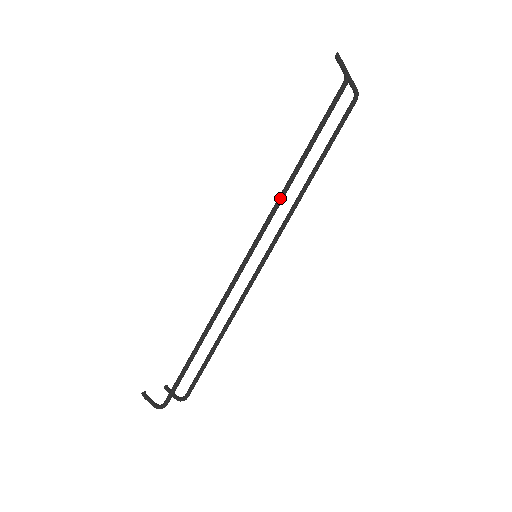
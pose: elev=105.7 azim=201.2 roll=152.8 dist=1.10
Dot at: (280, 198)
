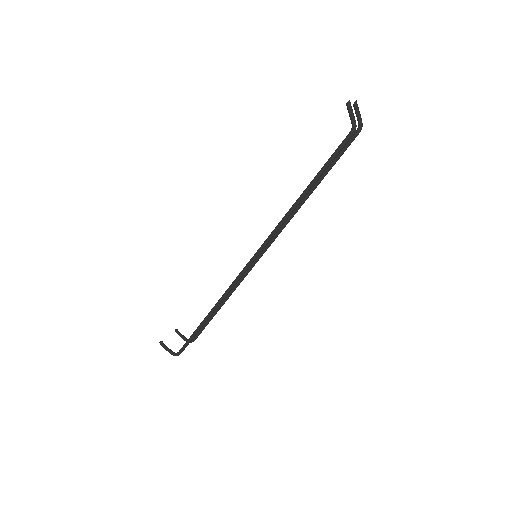
Dot at: (281, 223)
